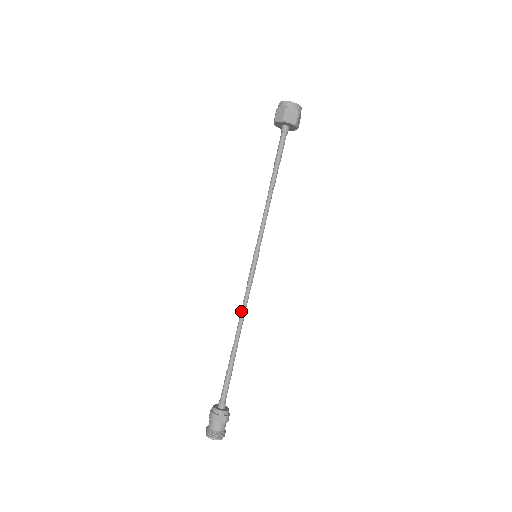
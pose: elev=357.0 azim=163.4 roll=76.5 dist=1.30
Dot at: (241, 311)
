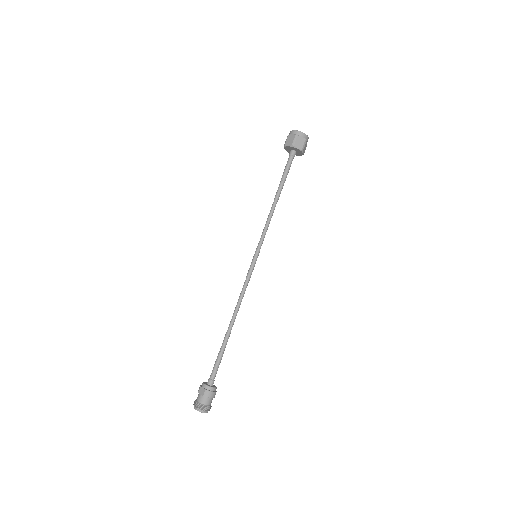
Dot at: (237, 302)
